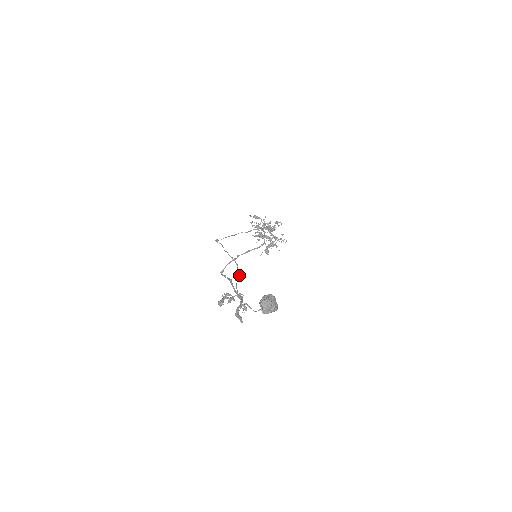
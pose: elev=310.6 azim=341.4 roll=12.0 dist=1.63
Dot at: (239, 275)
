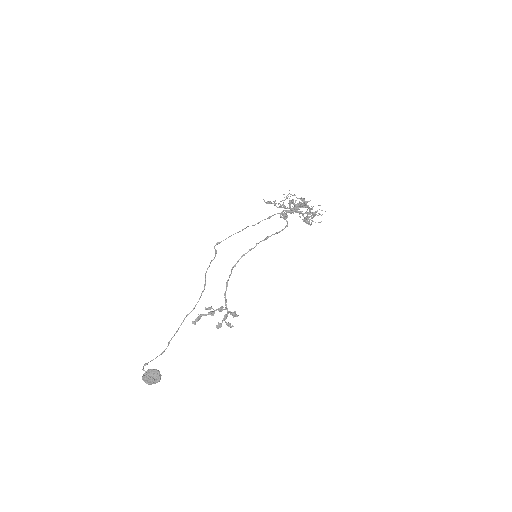
Dot at: (194, 308)
